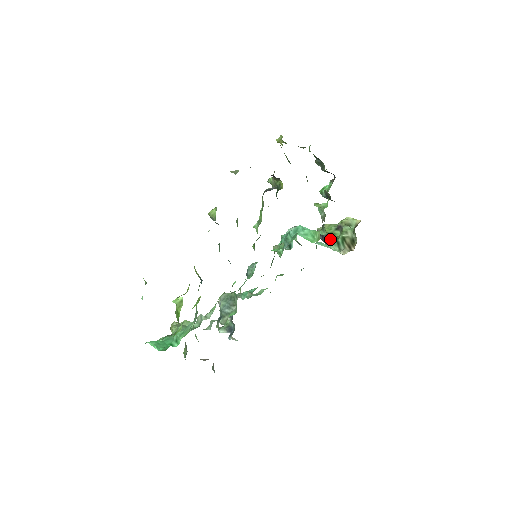
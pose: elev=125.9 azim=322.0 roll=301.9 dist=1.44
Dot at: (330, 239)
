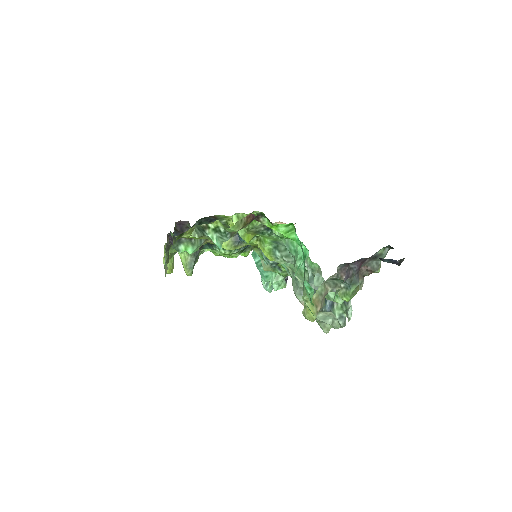
Dot at: occluded
